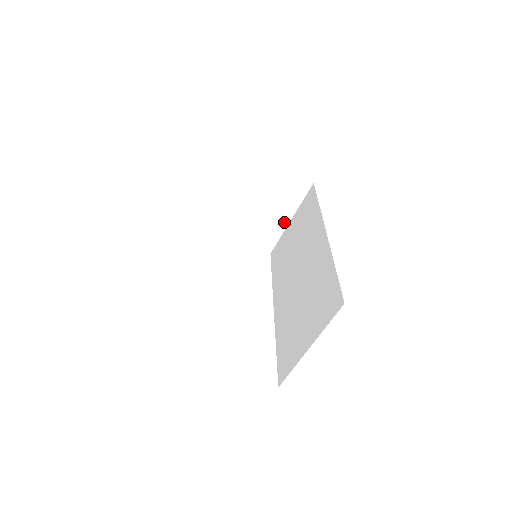
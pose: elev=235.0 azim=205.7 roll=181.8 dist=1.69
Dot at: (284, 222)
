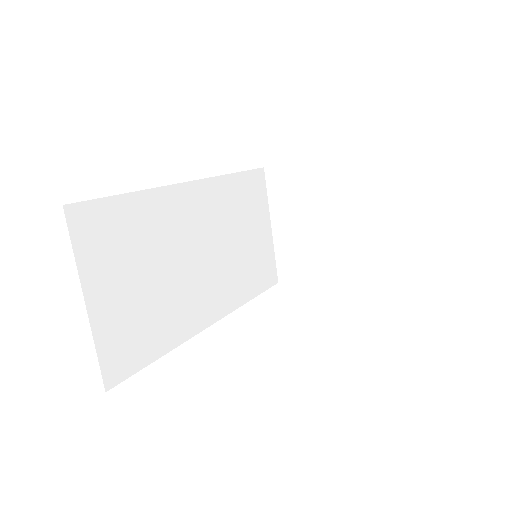
Dot at: (365, 231)
